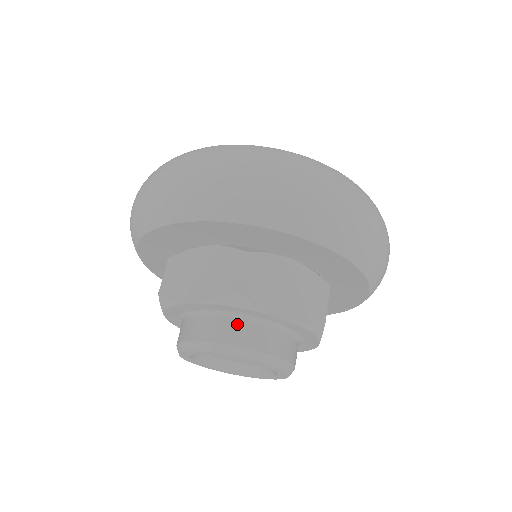
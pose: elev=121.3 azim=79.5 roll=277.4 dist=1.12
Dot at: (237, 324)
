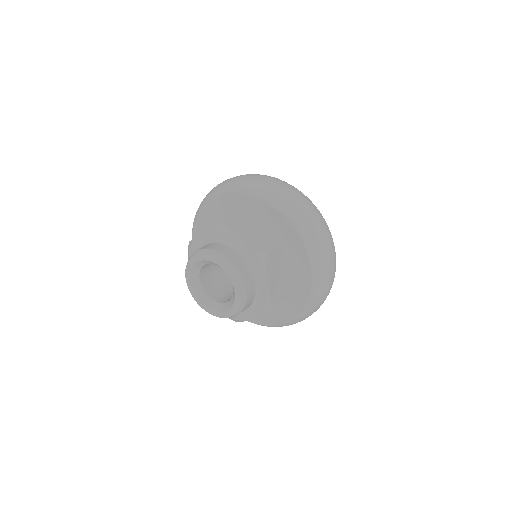
Dot at: (218, 244)
